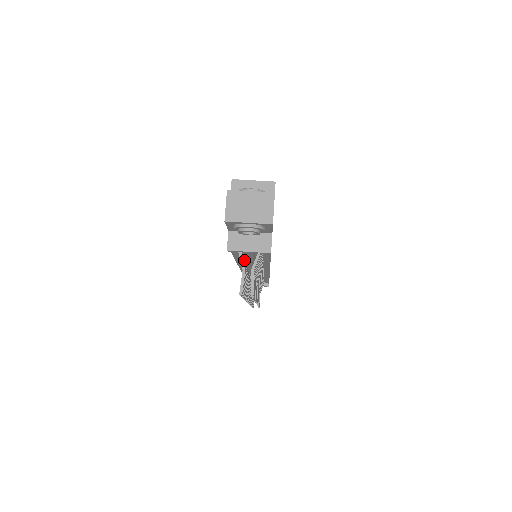
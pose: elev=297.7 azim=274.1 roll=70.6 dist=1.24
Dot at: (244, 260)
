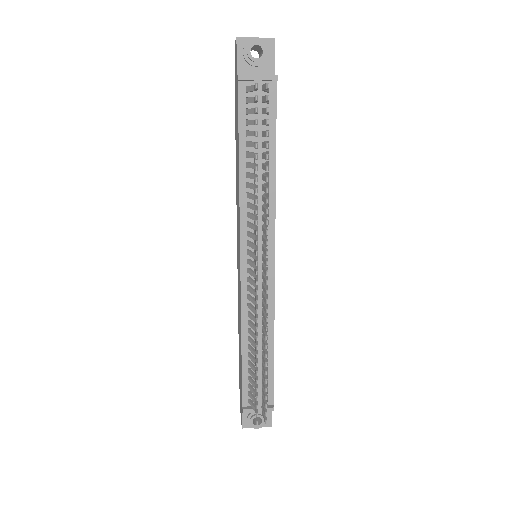
Dot at: (249, 162)
